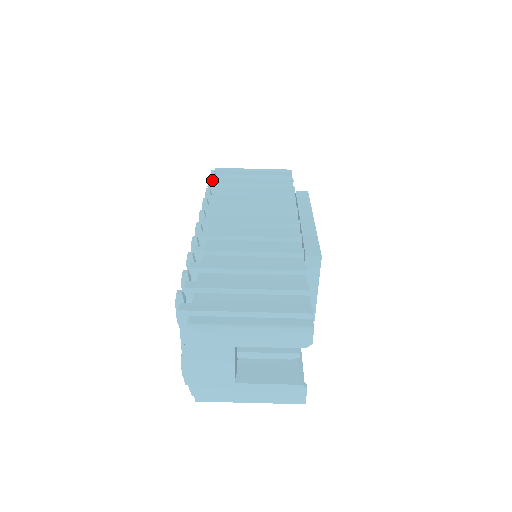
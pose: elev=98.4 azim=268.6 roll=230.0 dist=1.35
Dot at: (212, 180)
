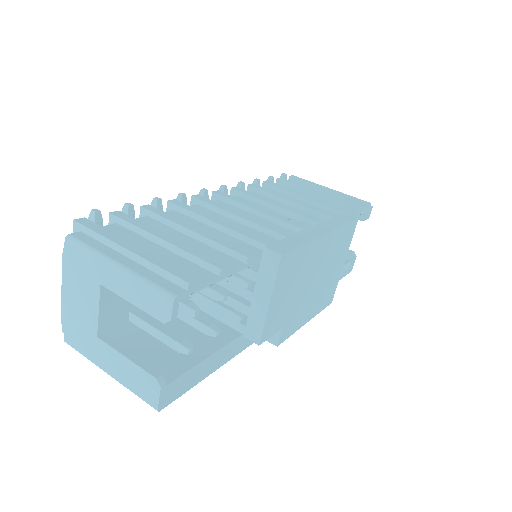
Dot at: (273, 178)
